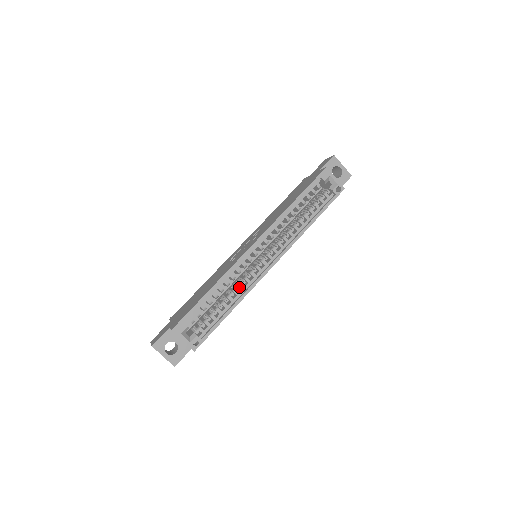
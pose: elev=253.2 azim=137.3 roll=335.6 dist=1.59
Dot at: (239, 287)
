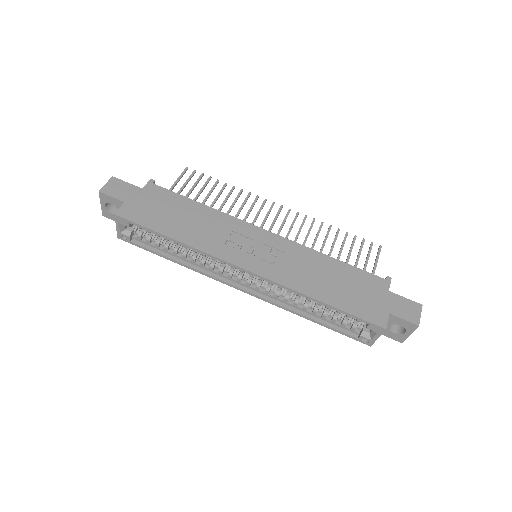
Dot at: (200, 261)
